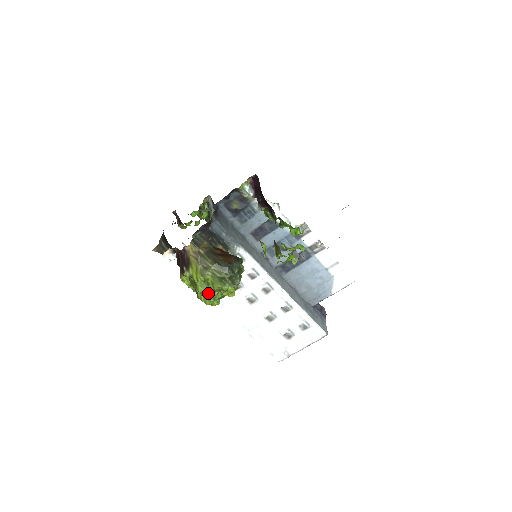
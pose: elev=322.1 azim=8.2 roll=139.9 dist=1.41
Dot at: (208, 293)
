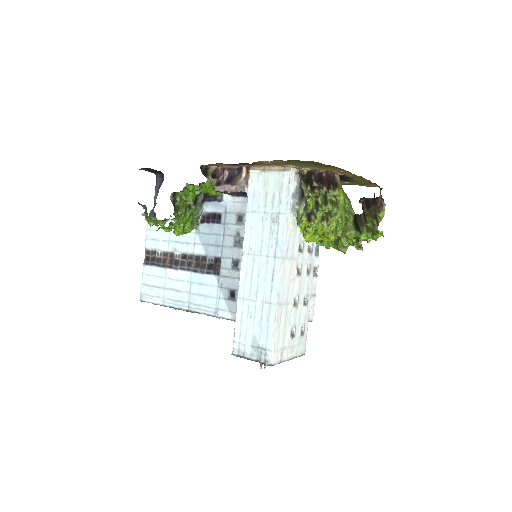
Dot at: (342, 218)
